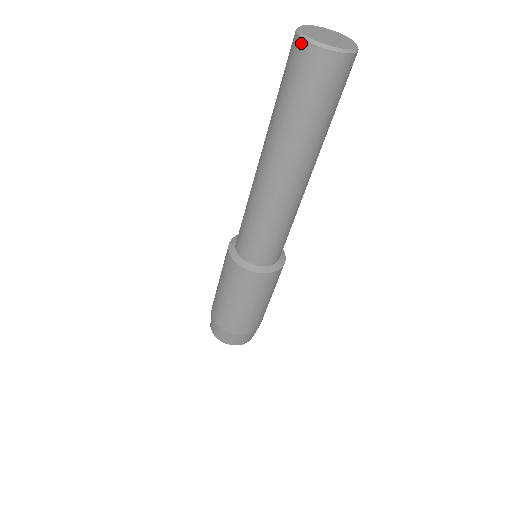
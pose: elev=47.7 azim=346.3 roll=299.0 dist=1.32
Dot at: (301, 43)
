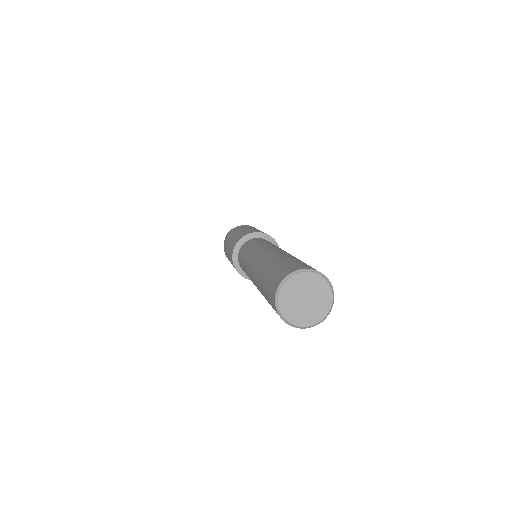
Dot at: (298, 327)
